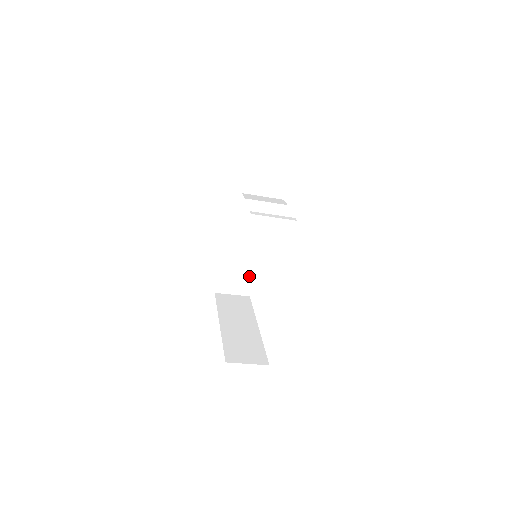
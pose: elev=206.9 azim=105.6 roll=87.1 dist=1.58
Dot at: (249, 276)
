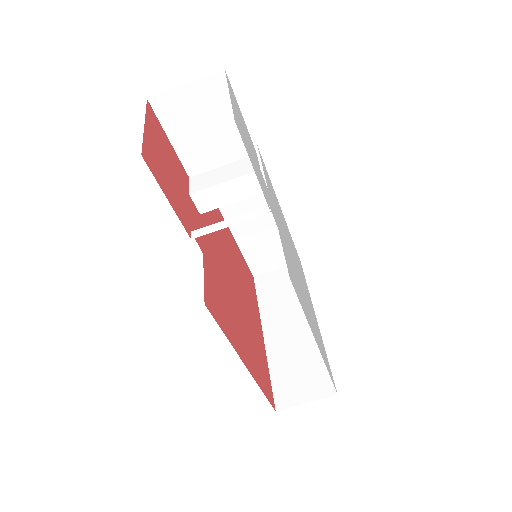
Dot at: occluded
